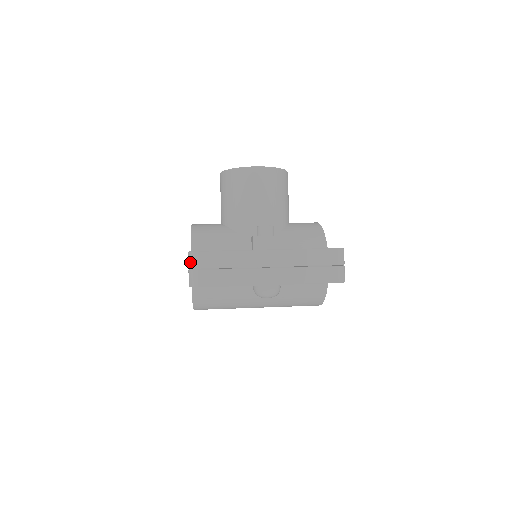
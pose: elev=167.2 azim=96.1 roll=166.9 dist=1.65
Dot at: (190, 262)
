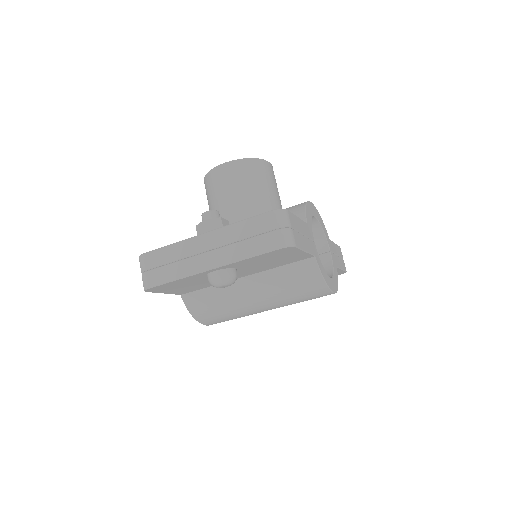
Dot at: (140, 267)
